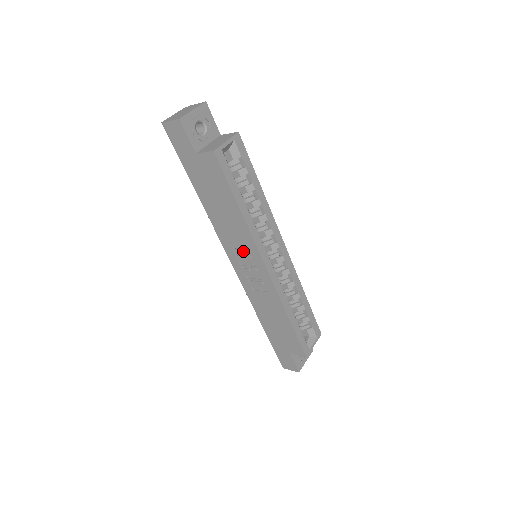
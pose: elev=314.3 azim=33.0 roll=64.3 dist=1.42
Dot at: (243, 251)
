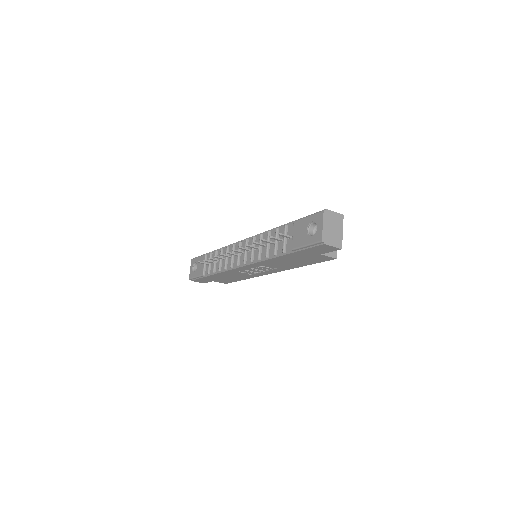
Dot at: (267, 268)
